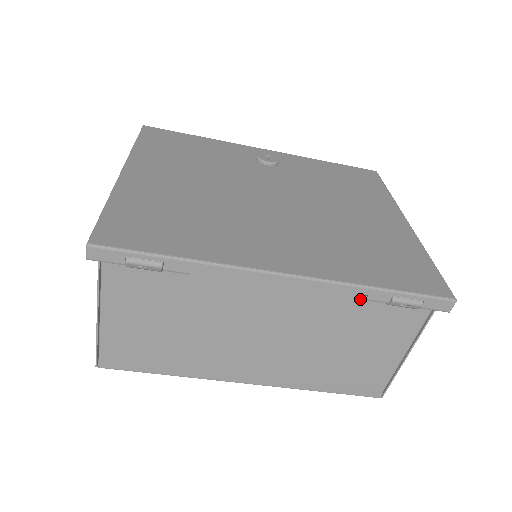
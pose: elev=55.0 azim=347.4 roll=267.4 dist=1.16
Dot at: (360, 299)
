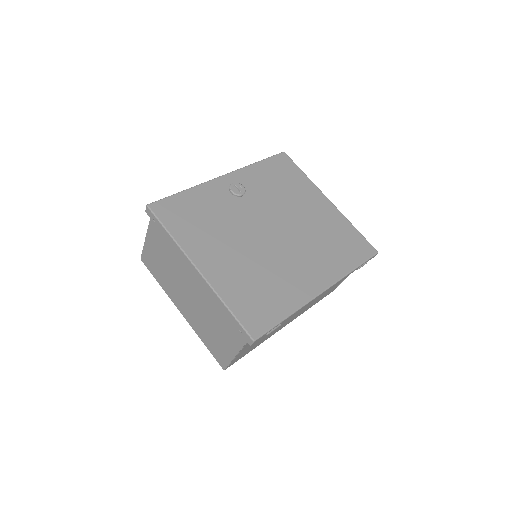
Dot at: occluded
